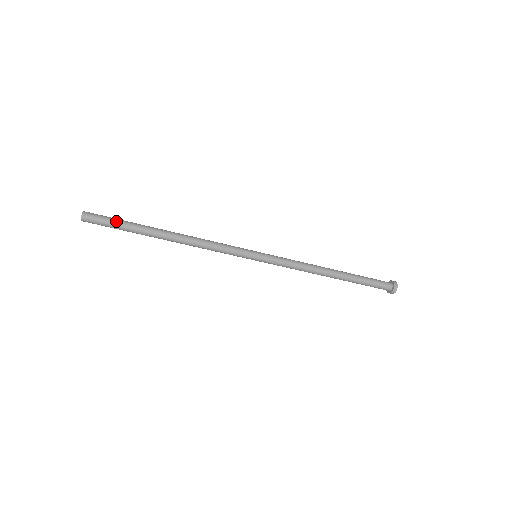
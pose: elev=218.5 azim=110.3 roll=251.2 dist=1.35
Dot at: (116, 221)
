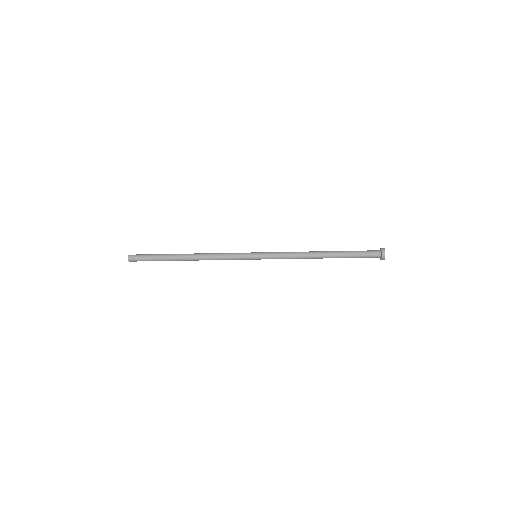
Dot at: (150, 259)
